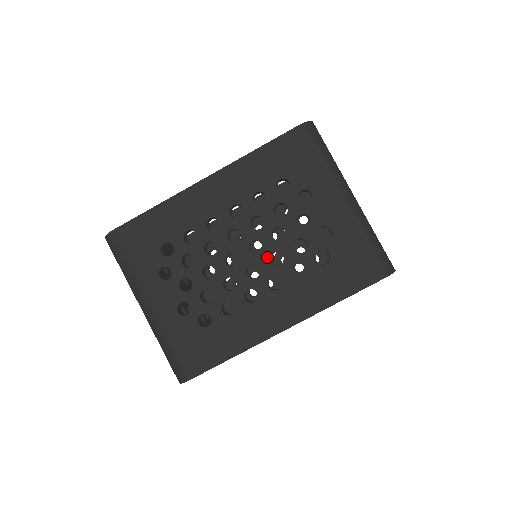
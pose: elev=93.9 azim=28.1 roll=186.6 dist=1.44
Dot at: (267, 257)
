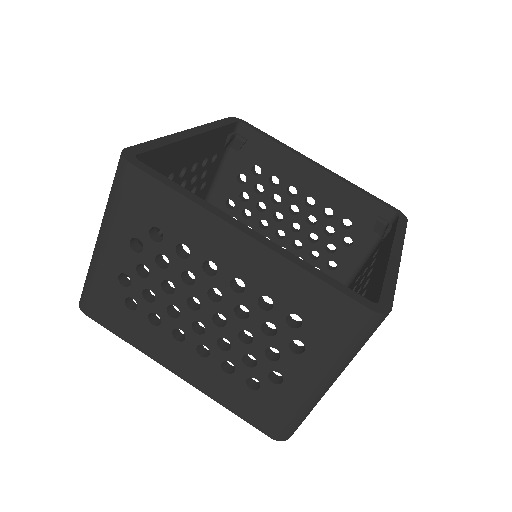
Dot at: (219, 335)
